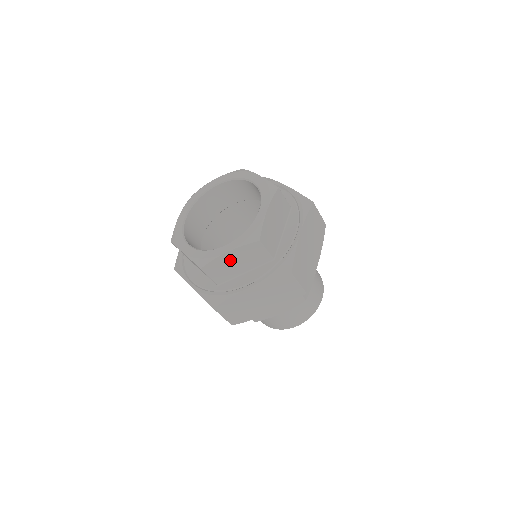
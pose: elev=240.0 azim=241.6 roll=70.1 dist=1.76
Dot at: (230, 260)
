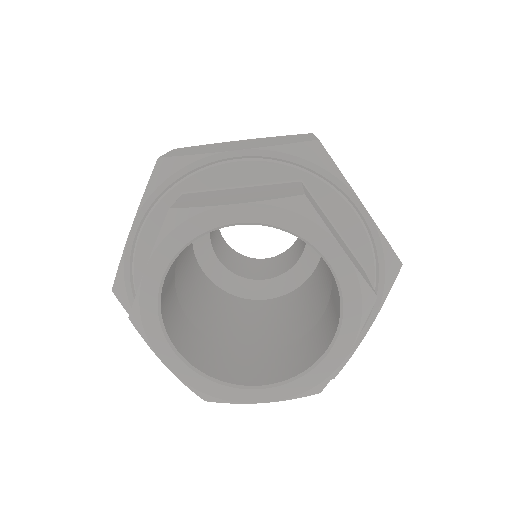
Dot at: occluded
